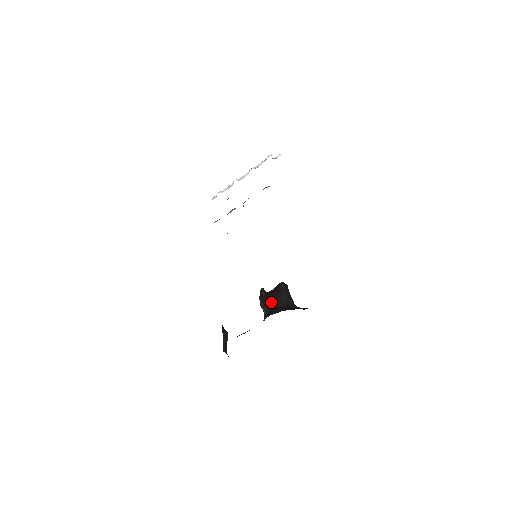
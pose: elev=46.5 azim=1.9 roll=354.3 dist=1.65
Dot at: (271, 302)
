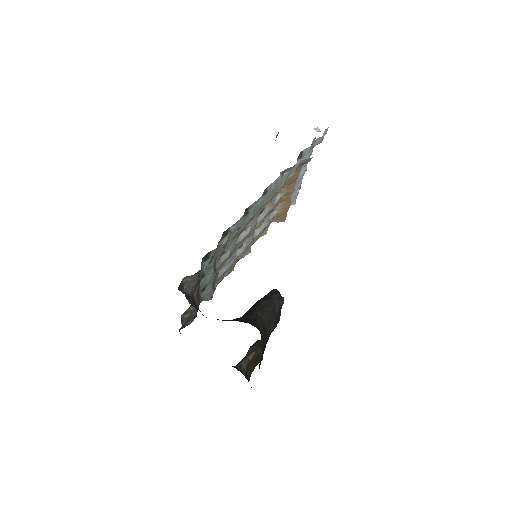
Dot at: occluded
